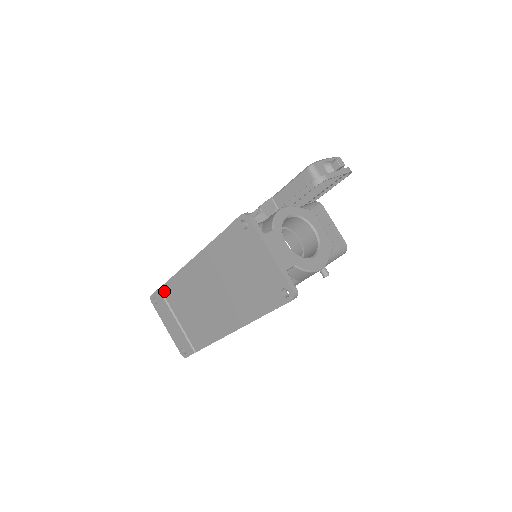
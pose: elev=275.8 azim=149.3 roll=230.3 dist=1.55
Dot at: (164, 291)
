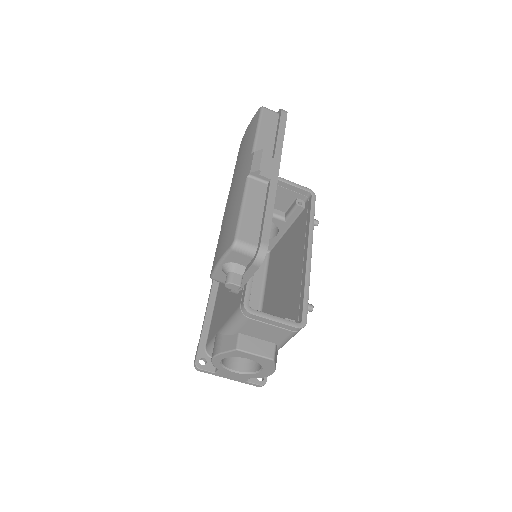
Dot at: occluded
